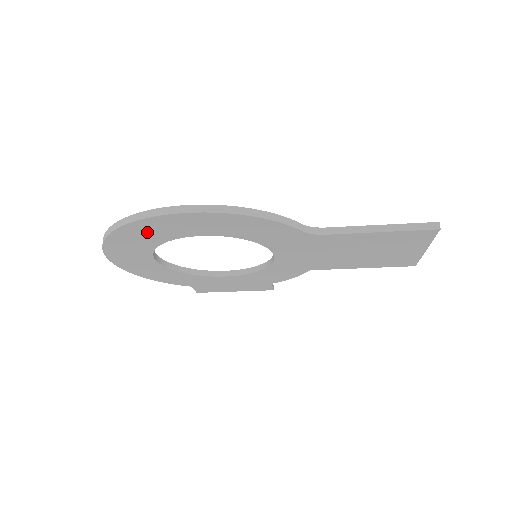
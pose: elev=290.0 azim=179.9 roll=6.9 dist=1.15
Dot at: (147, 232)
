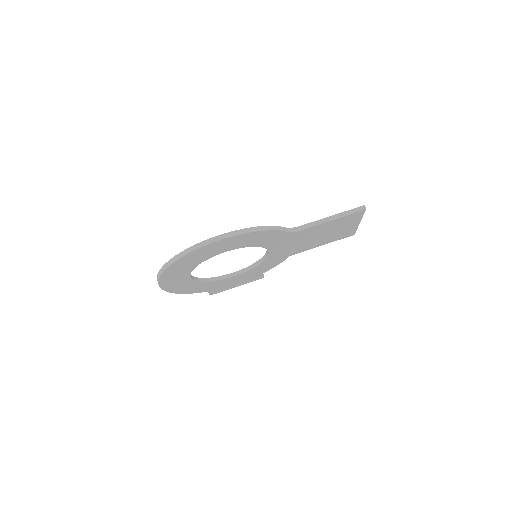
Dot at: (193, 259)
